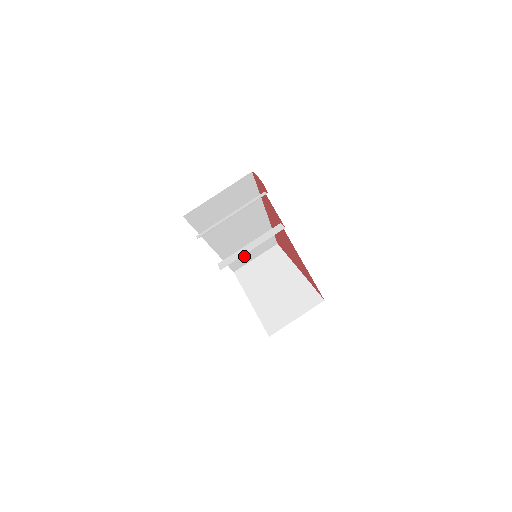
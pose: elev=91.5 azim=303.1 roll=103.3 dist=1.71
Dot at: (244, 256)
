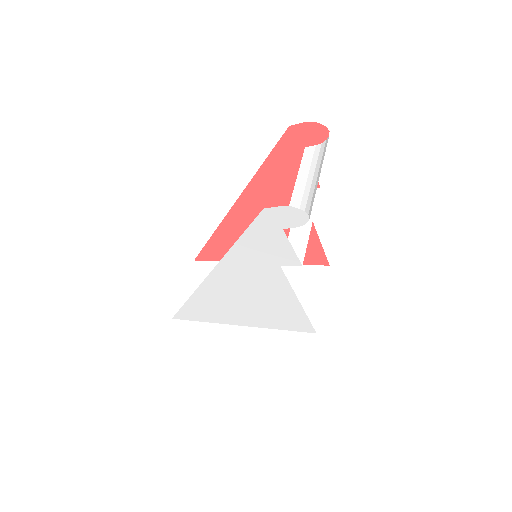
Dot at: occluded
